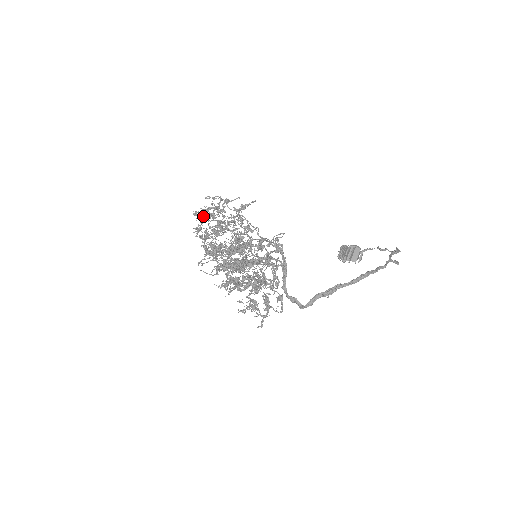
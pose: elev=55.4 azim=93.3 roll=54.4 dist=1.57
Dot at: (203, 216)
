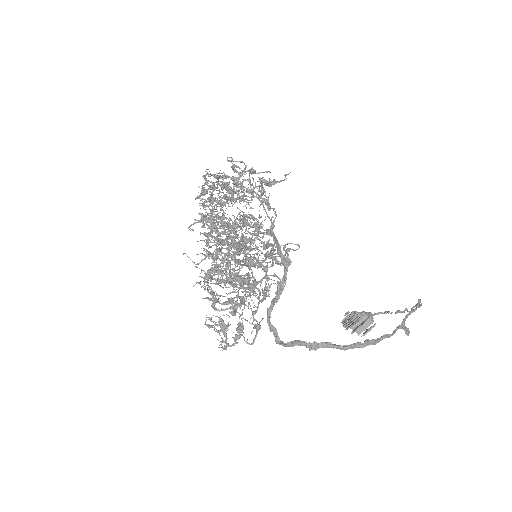
Dot at: (214, 182)
